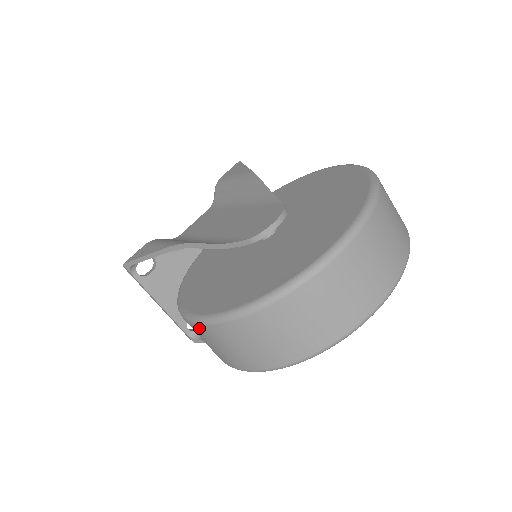
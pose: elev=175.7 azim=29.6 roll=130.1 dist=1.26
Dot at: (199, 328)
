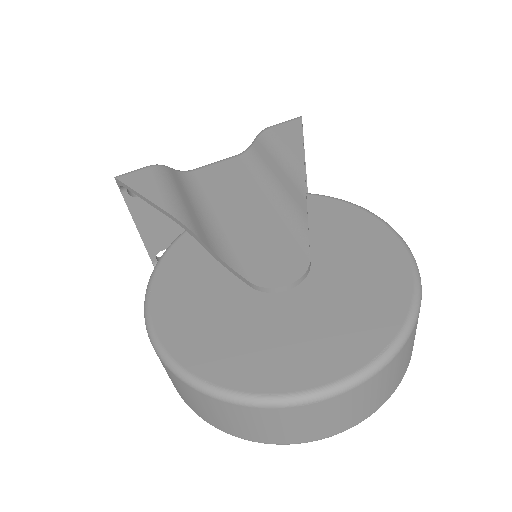
Dot at: (153, 347)
